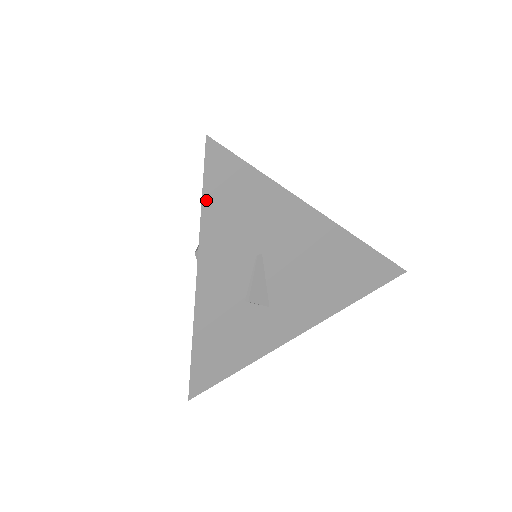
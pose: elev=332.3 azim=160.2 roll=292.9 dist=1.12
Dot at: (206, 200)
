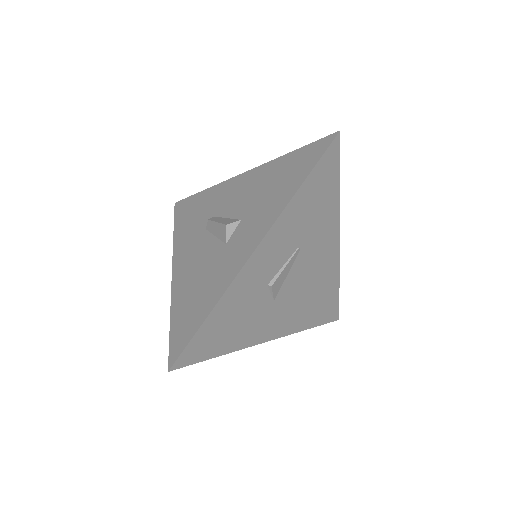
Dot at: (309, 178)
